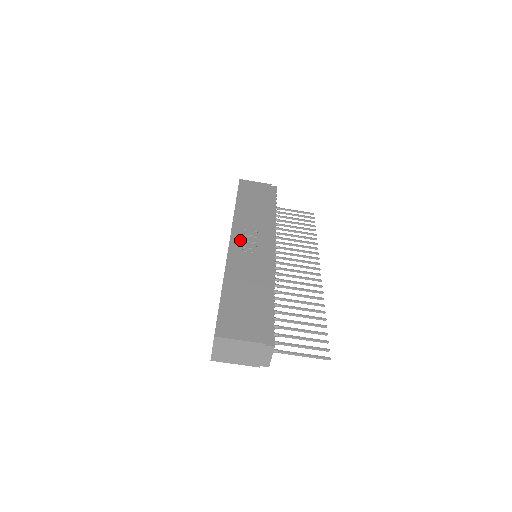
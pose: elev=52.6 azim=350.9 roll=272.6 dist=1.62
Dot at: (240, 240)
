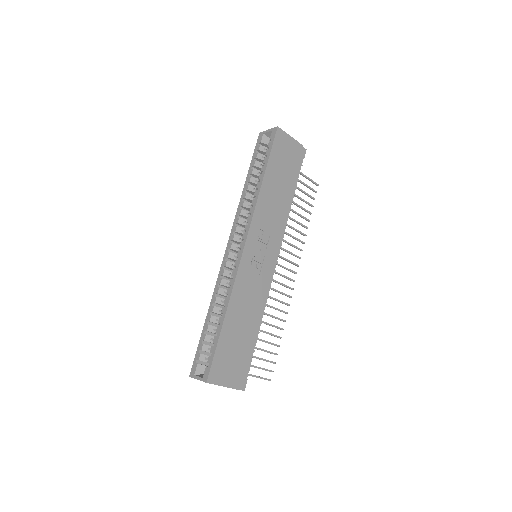
Dot at: (253, 248)
